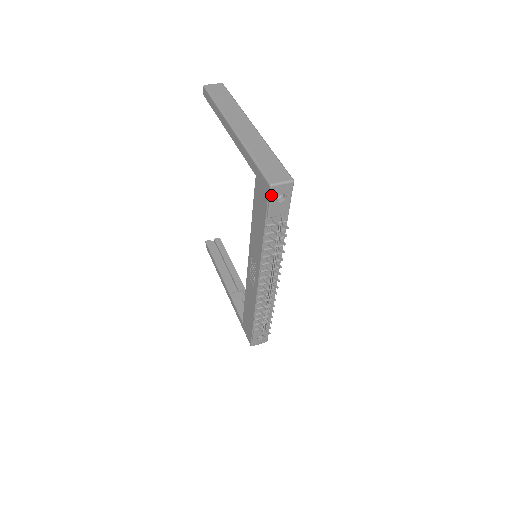
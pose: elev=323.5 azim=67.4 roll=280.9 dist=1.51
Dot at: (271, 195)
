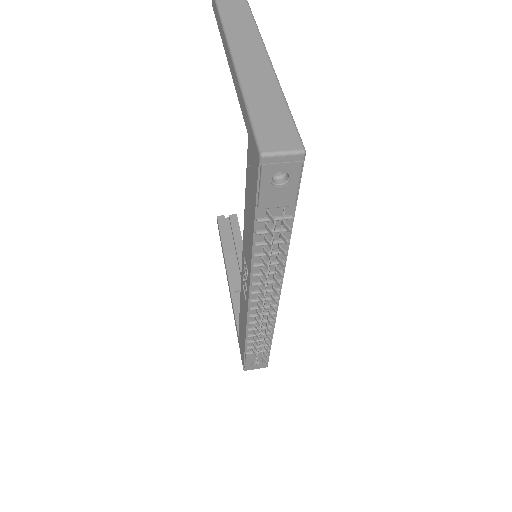
Dot at: (262, 172)
